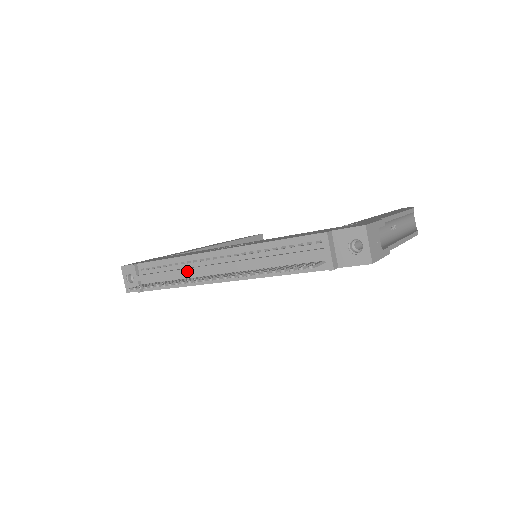
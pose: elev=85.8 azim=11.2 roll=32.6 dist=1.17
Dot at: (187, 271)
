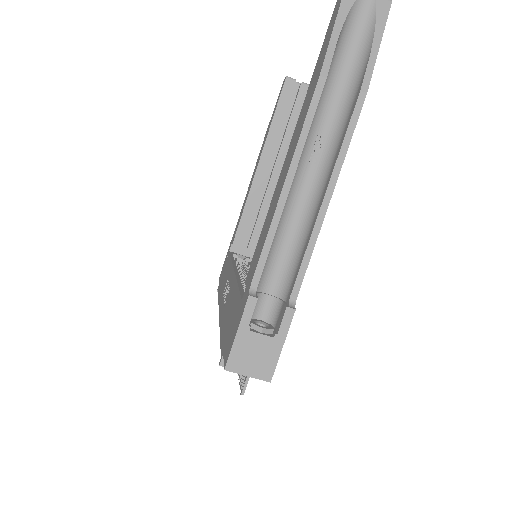
Dot at: occluded
